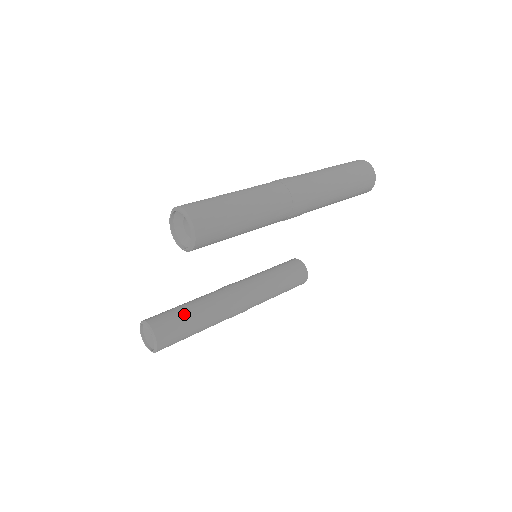
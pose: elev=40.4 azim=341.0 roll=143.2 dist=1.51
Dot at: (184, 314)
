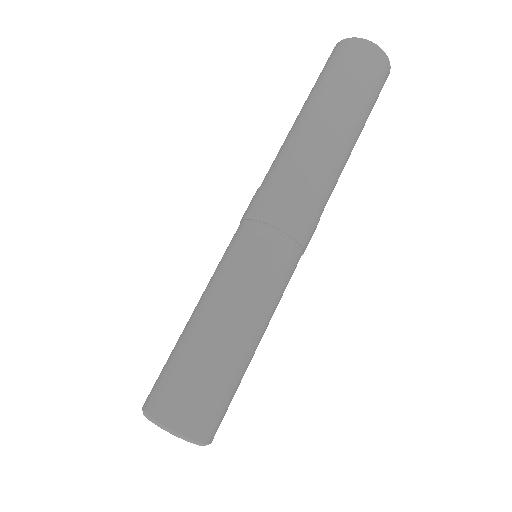
Dot at: occluded
